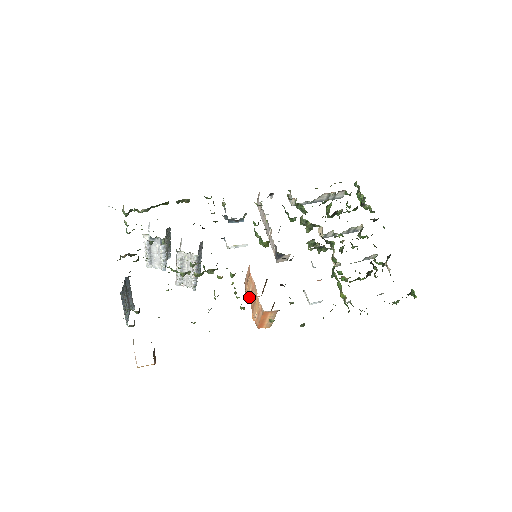
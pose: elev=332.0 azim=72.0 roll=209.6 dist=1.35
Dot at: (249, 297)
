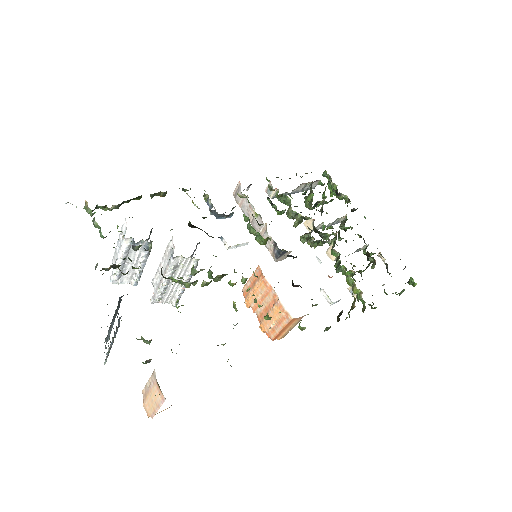
Dot at: (255, 305)
